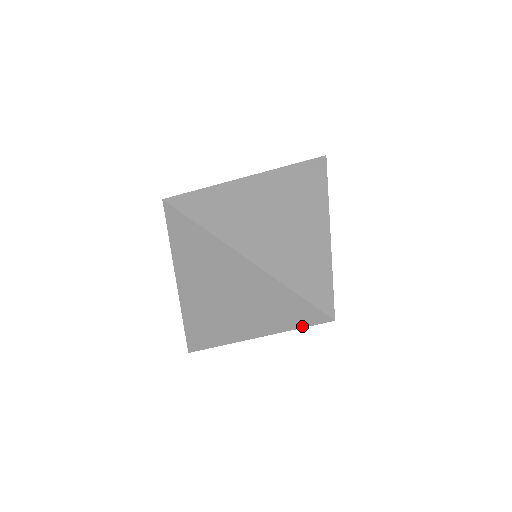
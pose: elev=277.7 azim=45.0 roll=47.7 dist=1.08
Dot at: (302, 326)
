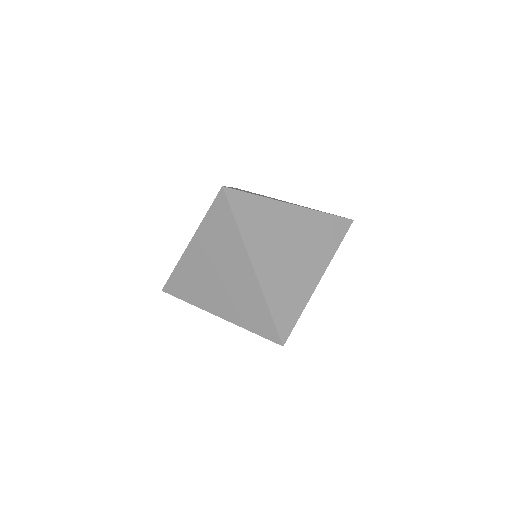
Dot at: (258, 334)
